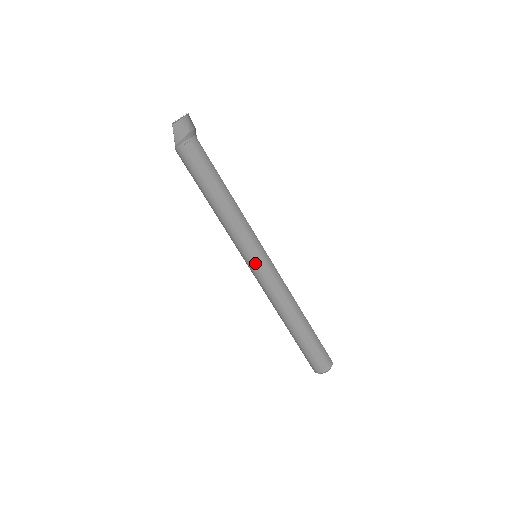
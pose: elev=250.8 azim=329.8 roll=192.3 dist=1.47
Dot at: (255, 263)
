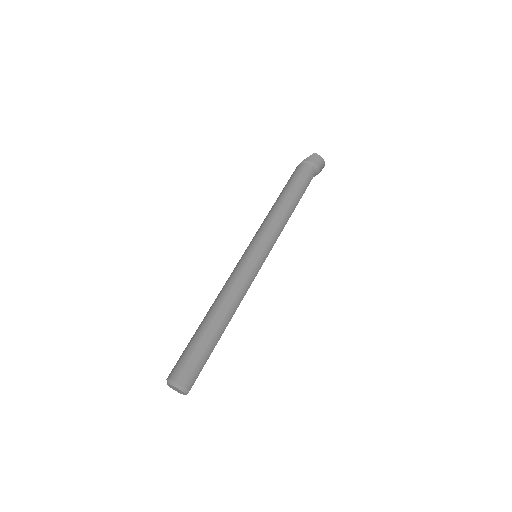
Dot at: (253, 251)
